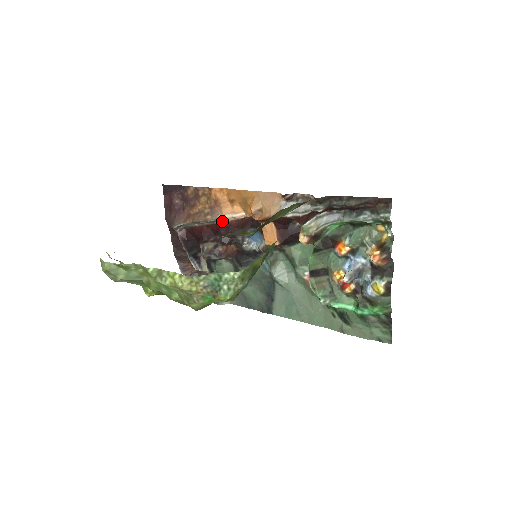
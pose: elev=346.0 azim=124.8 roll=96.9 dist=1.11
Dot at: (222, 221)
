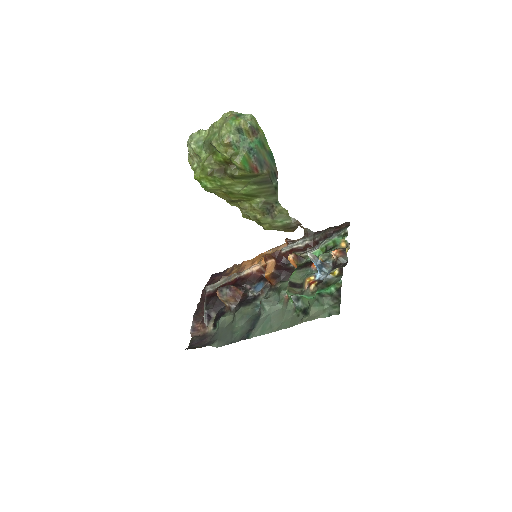
Dot at: (241, 276)
